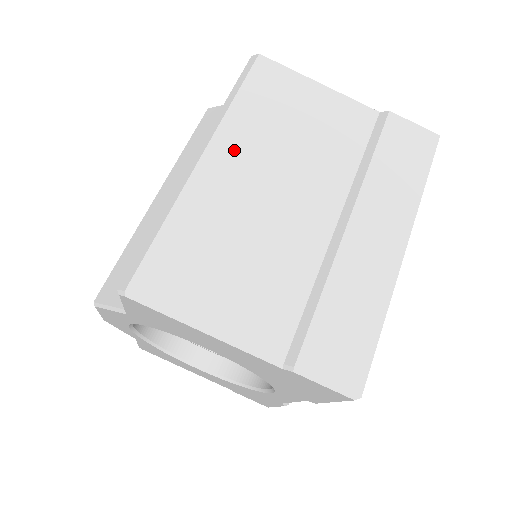
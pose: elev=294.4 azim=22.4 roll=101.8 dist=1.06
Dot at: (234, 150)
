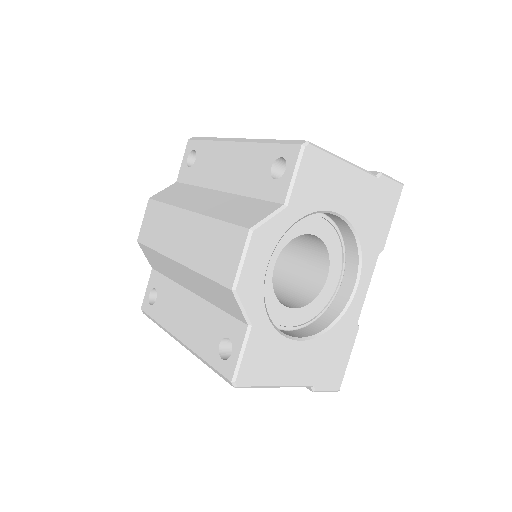
Dot at: occluded
